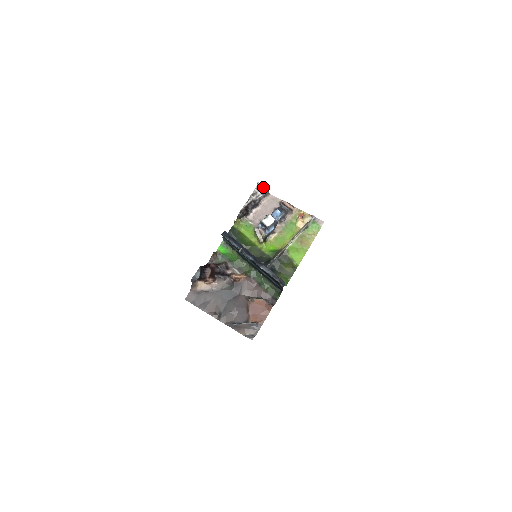
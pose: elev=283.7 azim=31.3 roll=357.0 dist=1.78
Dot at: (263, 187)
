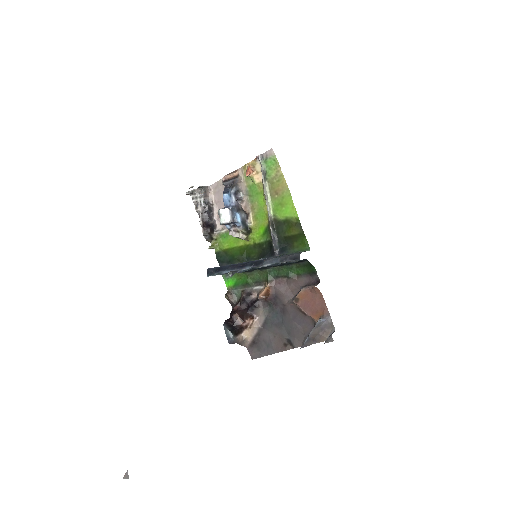
Dot at: (195, 191)
